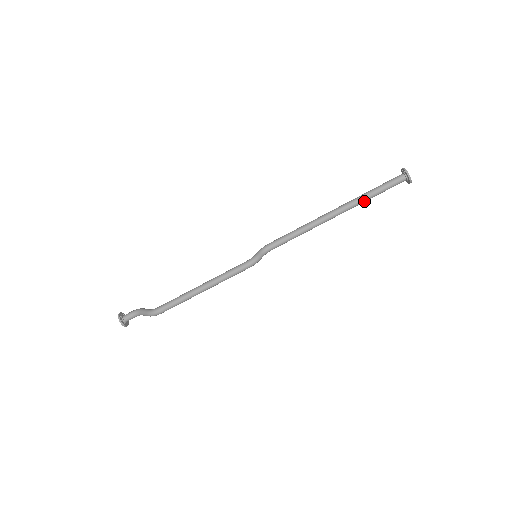
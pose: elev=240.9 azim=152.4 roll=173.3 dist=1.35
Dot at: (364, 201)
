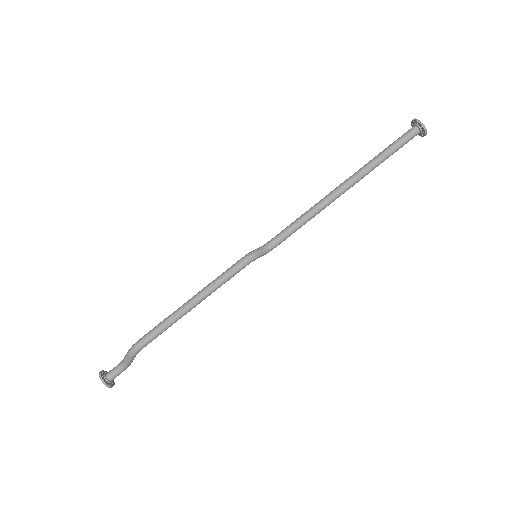
Dot at: (375, 165)
